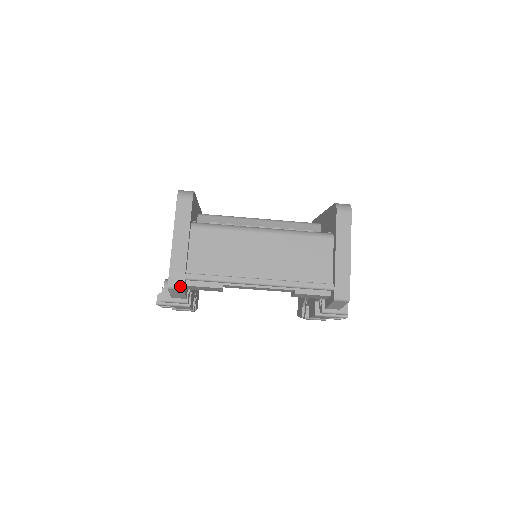
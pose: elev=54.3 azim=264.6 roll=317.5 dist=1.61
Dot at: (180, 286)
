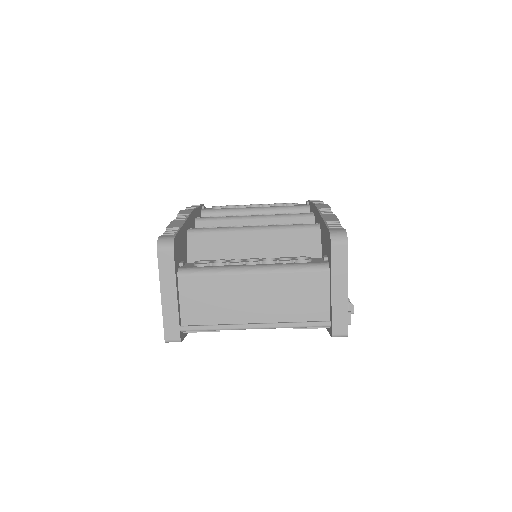
Dot at: (177, 340)
